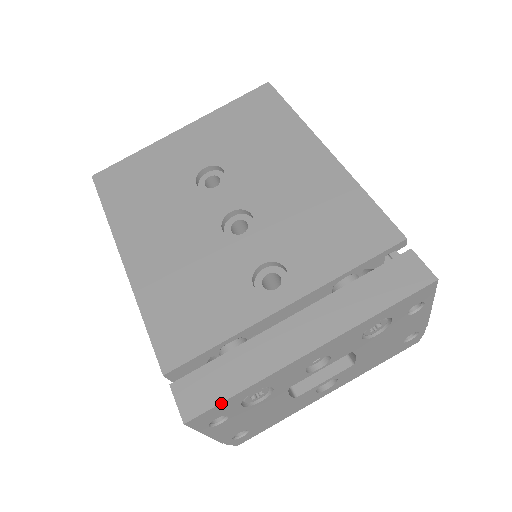
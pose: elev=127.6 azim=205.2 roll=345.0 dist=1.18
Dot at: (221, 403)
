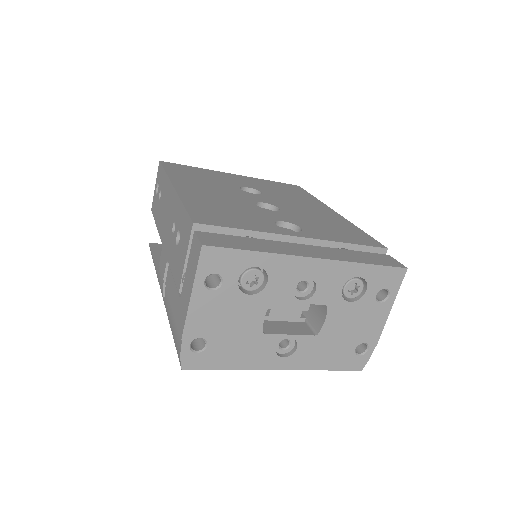
Dot at: (236, 250)
